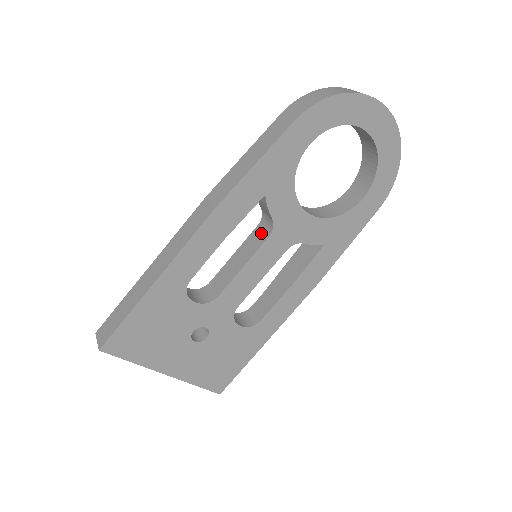
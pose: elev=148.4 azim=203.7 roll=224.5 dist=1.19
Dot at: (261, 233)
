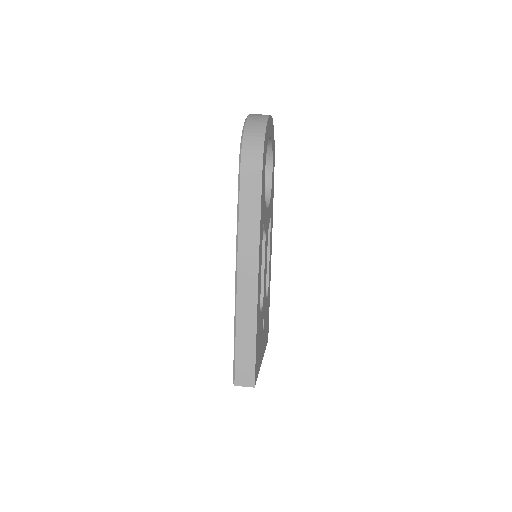
Dot at: occluded
